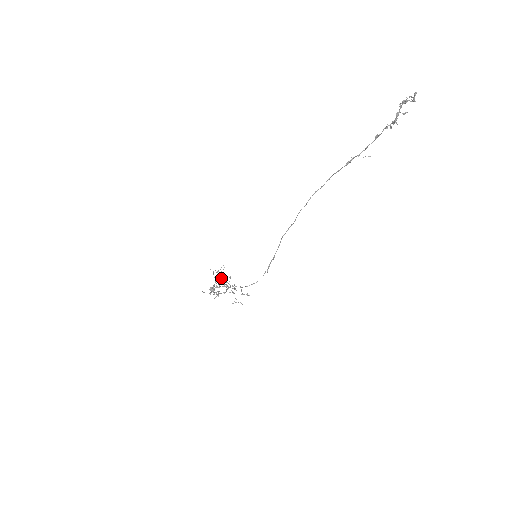
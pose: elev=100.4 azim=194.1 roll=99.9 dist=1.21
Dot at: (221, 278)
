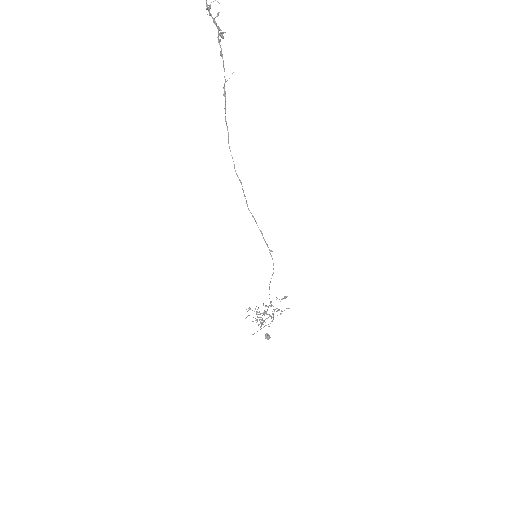
Dot at: (258, 312)
